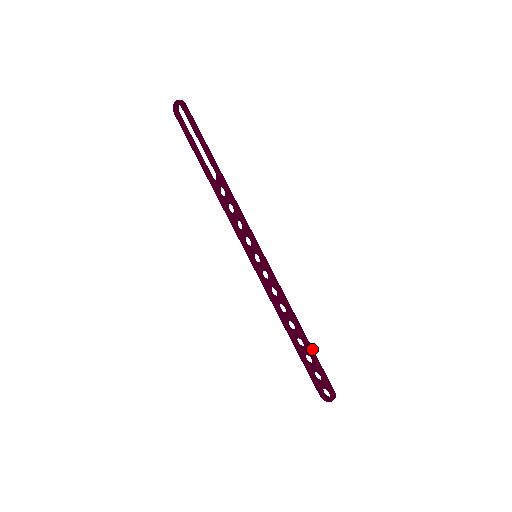
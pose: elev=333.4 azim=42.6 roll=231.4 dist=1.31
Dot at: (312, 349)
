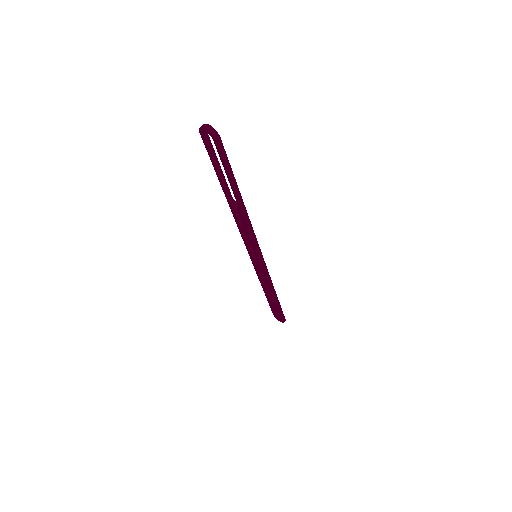
Dot at: (279, 305)
